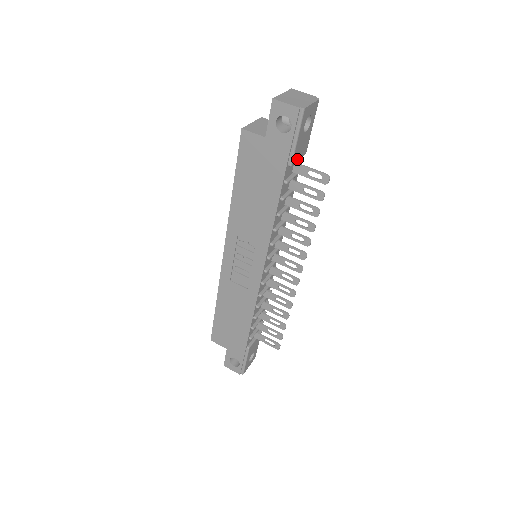
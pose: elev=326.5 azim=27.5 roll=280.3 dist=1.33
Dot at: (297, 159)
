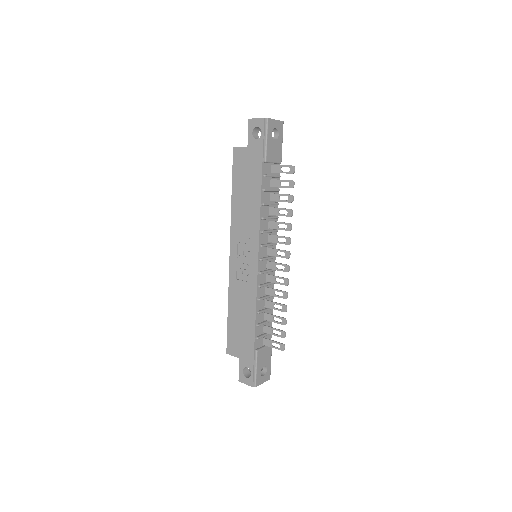
Dot at: (272, 160)
